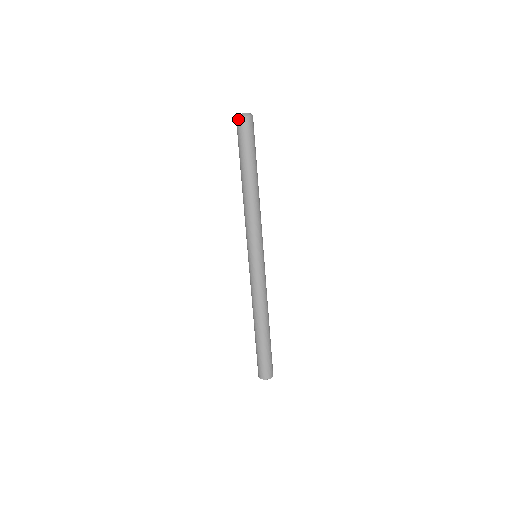
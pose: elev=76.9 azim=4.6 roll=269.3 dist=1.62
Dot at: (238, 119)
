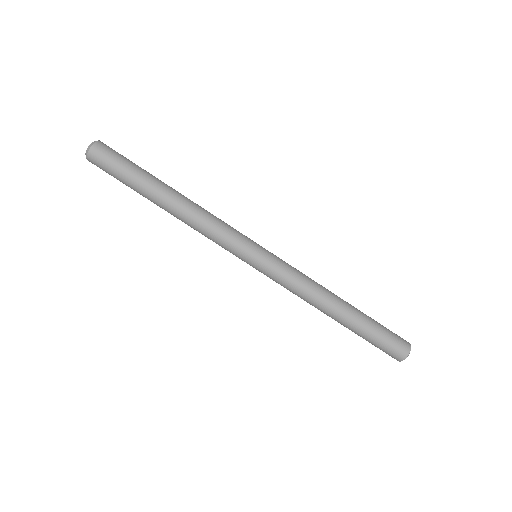
Dot at: occluded
